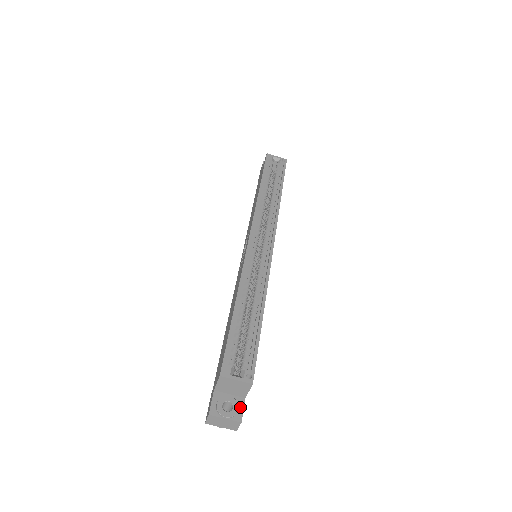
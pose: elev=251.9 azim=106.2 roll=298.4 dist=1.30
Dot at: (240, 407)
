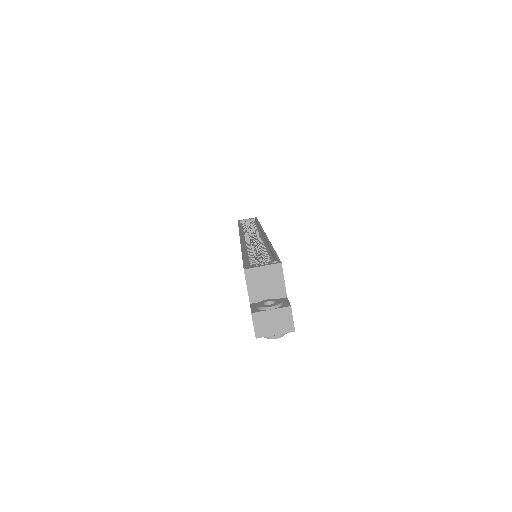
Dot at: (284, 301)
